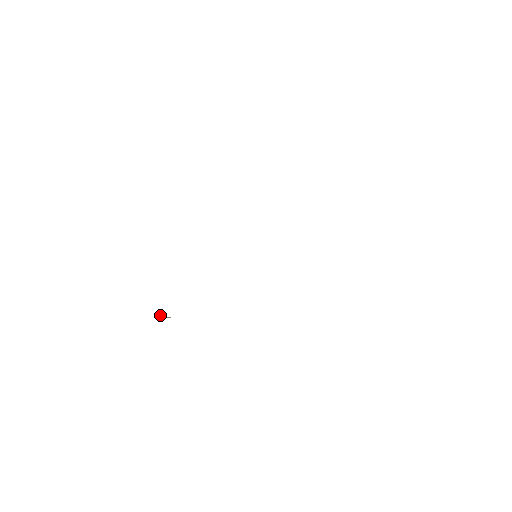
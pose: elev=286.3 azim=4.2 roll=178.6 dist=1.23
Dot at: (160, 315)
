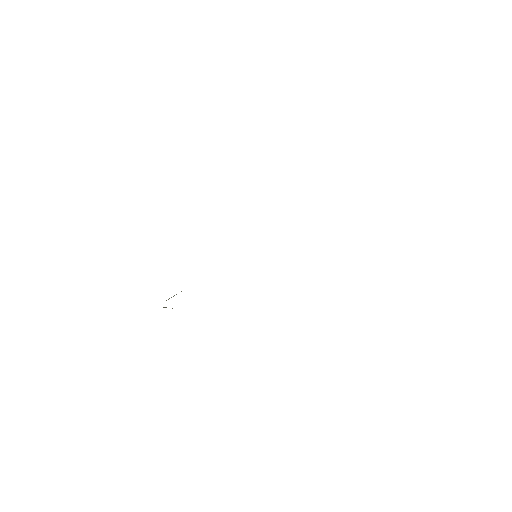
Dot at: (163, 307)
